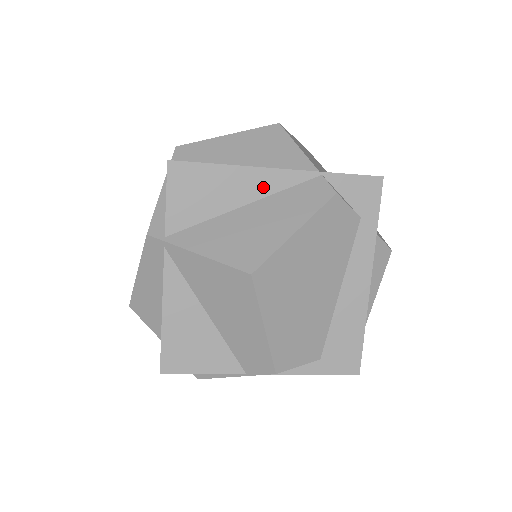
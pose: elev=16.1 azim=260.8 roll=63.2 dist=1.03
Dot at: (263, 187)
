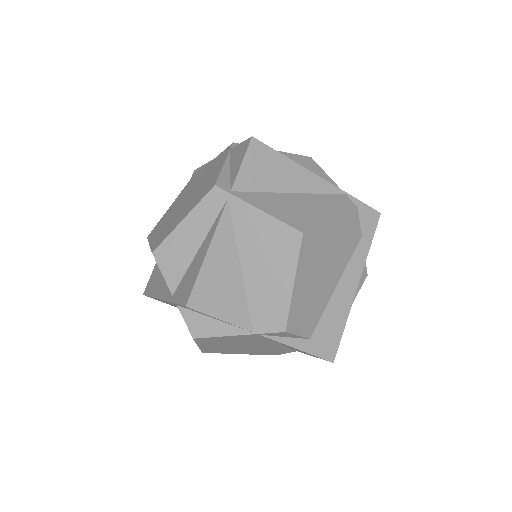
Dot at: (308, 185)
